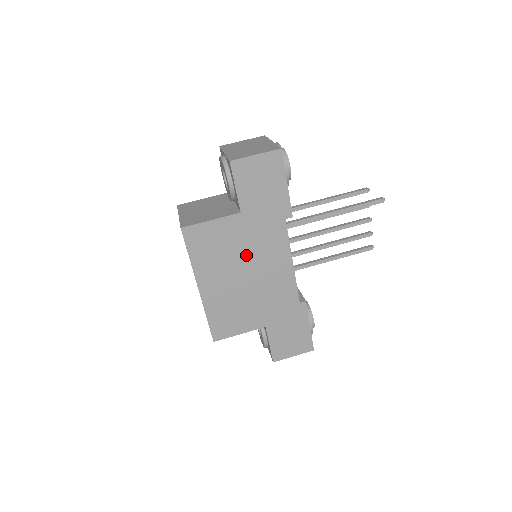
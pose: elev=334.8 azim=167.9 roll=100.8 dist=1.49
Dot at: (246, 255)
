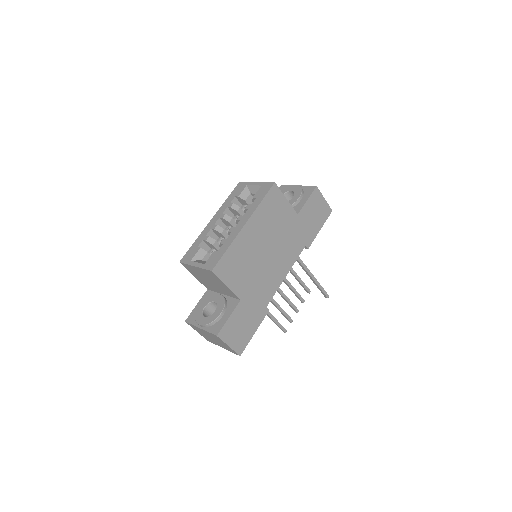
Dot at: (278, 239)
